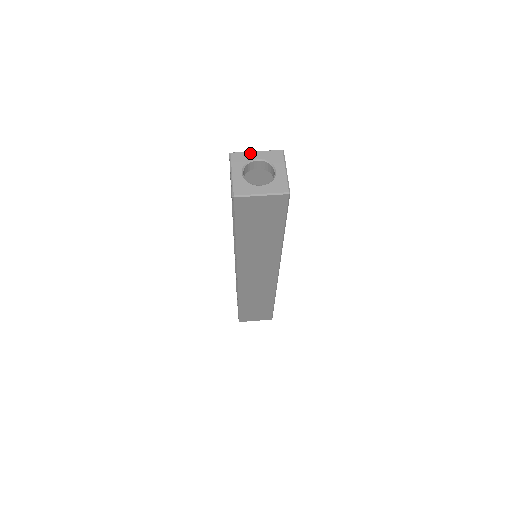
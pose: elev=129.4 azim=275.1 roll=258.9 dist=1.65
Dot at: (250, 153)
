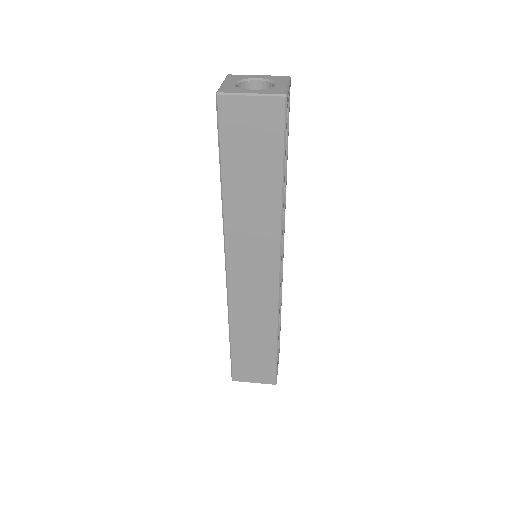
Dot at: (250, 75)
